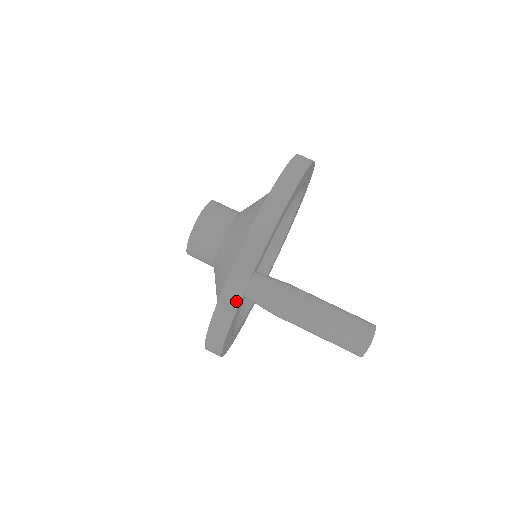
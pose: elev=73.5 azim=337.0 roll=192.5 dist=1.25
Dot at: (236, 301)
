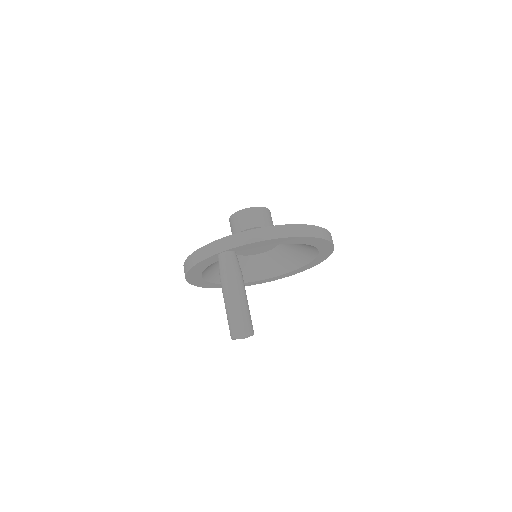
Dot at: (212, 253)
